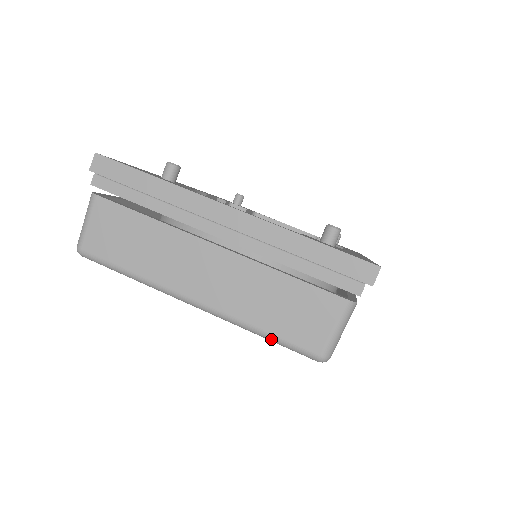
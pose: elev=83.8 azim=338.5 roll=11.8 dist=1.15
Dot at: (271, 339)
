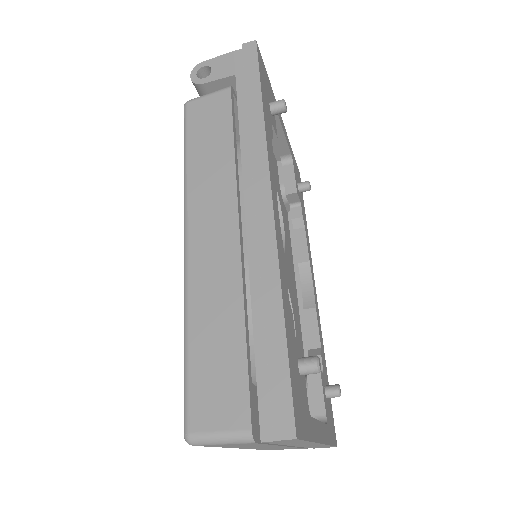
Dot at: occluded
